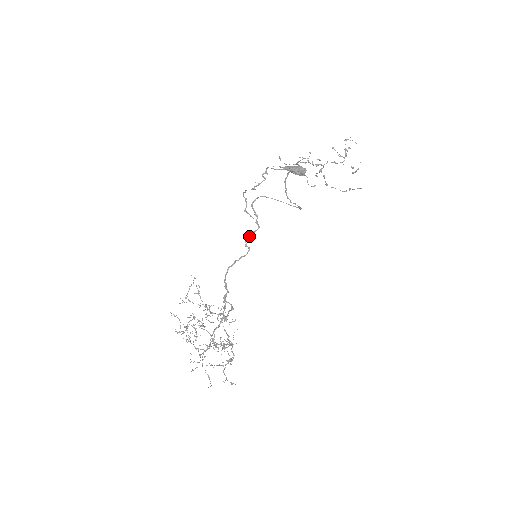
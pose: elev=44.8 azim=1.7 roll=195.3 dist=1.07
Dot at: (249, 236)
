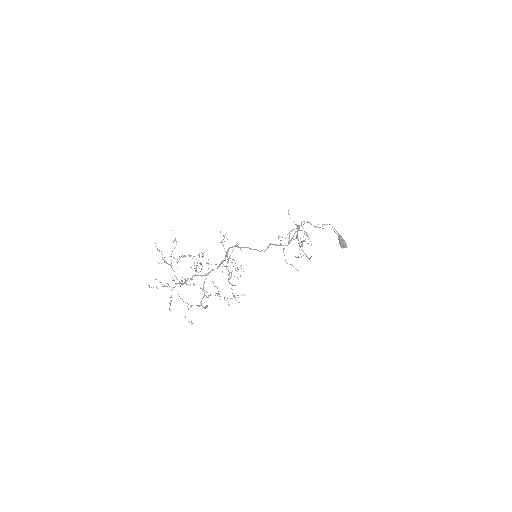
Dot at: (276, 244)
